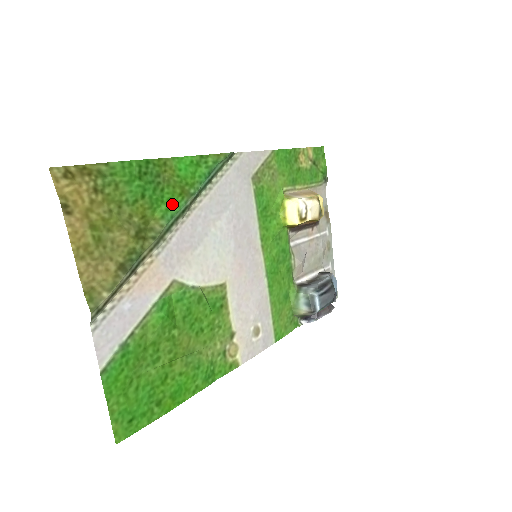
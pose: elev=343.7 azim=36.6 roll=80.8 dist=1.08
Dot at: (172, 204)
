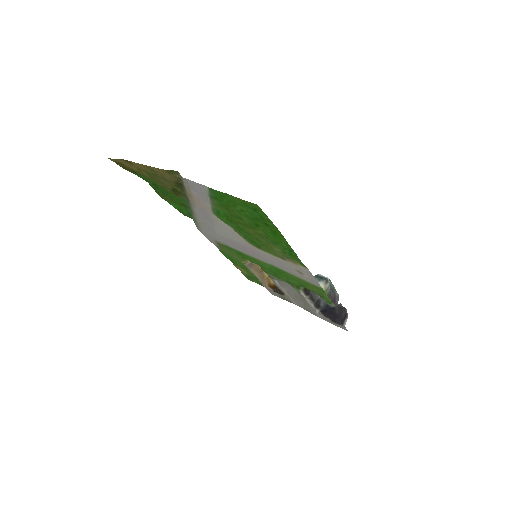
Dot at: (181, 201)
